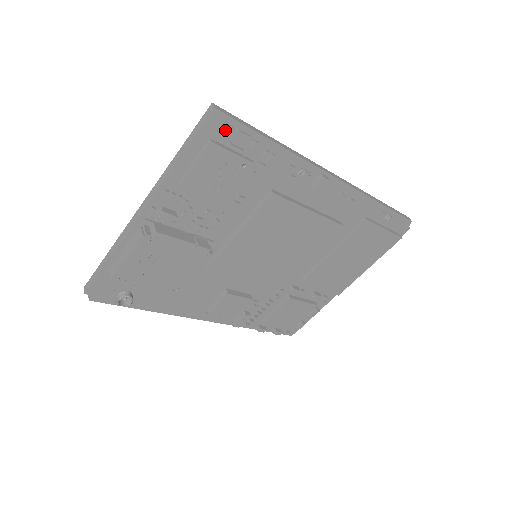
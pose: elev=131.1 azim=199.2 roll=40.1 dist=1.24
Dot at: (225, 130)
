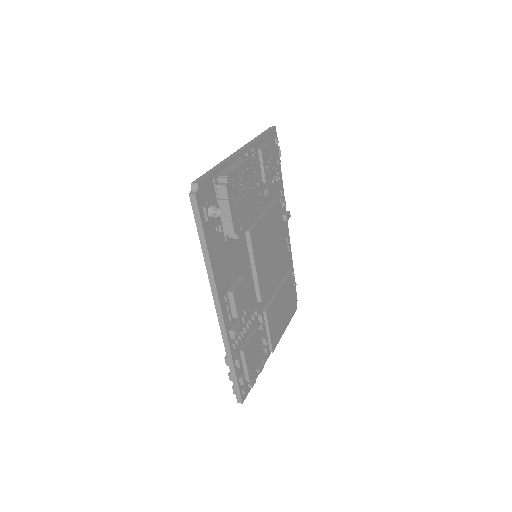
Dot at: (274, 142)
